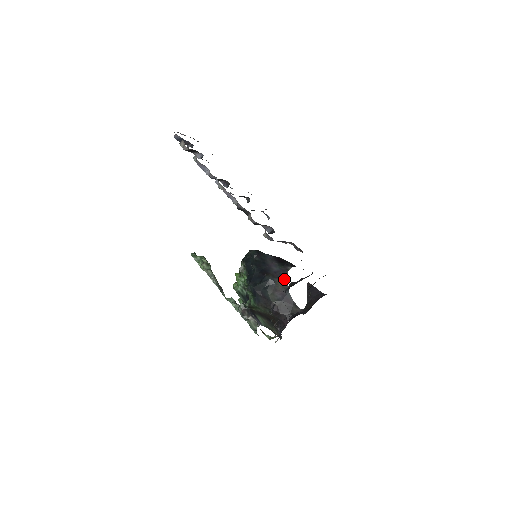
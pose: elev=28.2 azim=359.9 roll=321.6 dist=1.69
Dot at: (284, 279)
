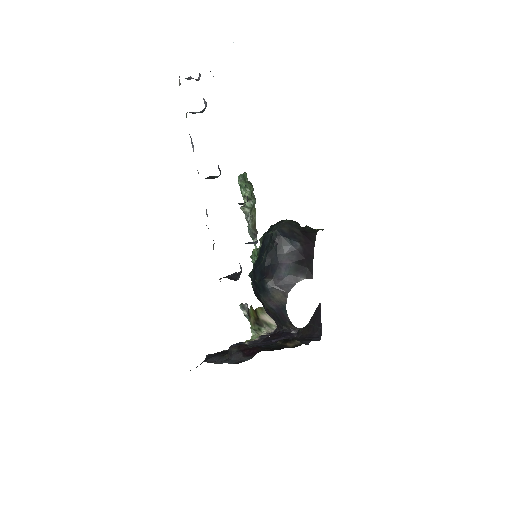
Dot at: (285, 292)
